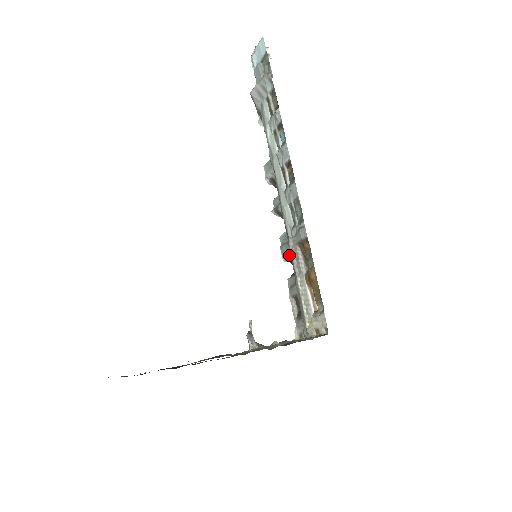
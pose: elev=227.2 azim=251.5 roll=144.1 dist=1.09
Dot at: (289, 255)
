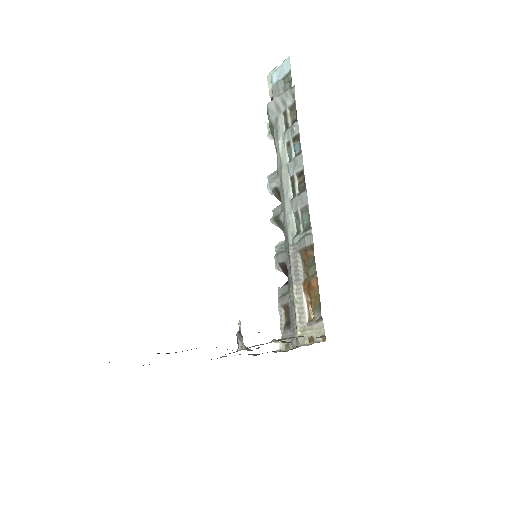
Dot at: (285, 263)
